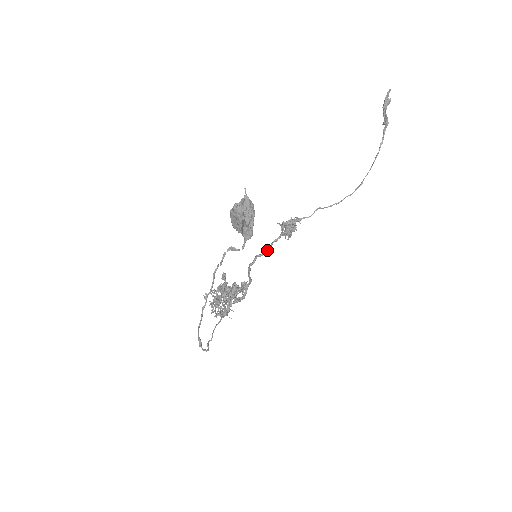
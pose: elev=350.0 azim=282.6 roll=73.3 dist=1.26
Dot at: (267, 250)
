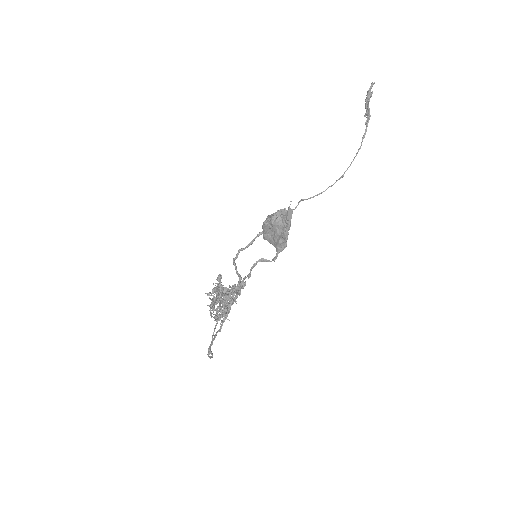
Dot at: (250, 244)
